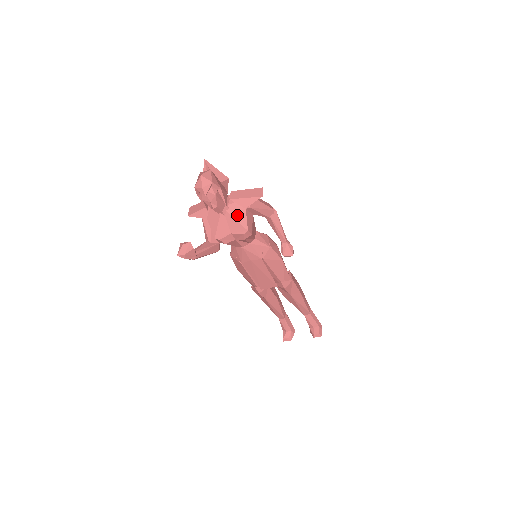
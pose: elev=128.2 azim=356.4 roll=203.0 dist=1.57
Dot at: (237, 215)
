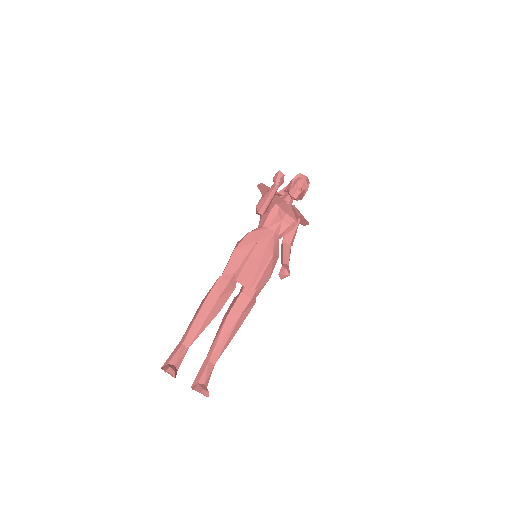
Dot at: (295, 213)
